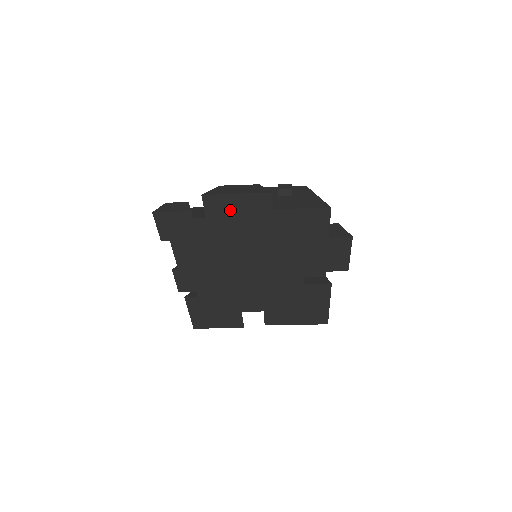
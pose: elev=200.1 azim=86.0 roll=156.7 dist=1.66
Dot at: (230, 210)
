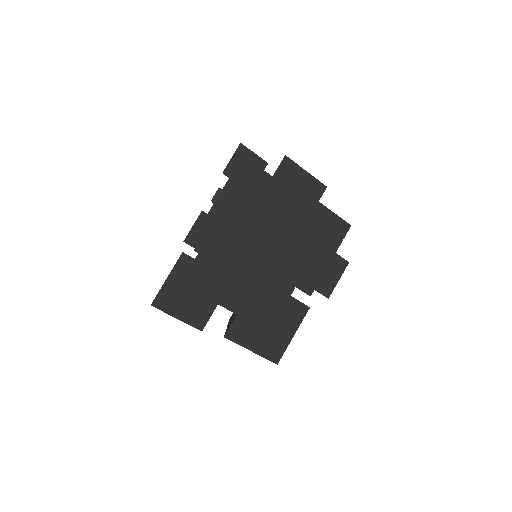
Dot at: (293, 182)
